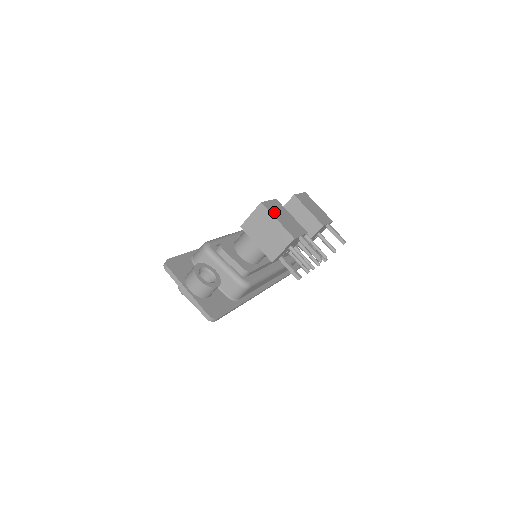
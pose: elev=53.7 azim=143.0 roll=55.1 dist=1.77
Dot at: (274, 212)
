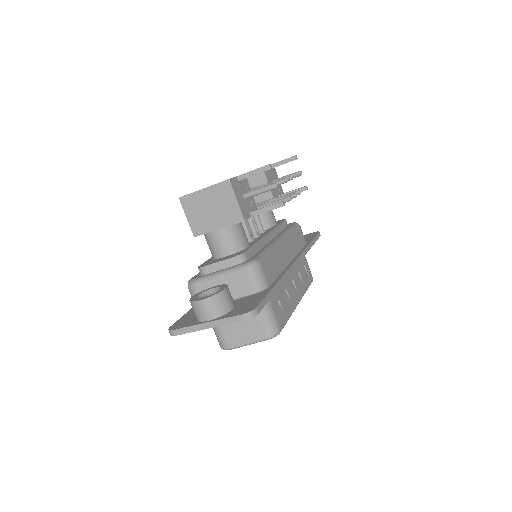
Dot at: occluded
